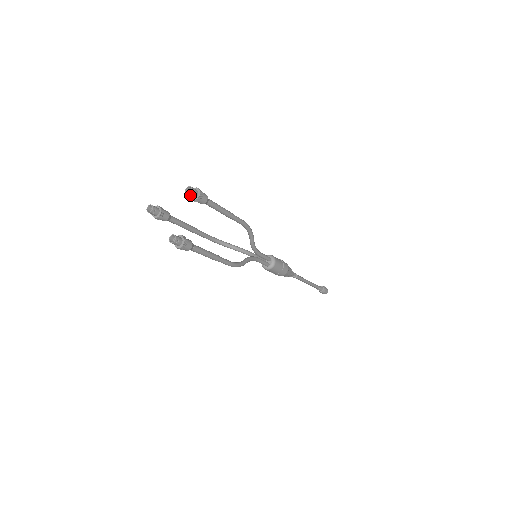
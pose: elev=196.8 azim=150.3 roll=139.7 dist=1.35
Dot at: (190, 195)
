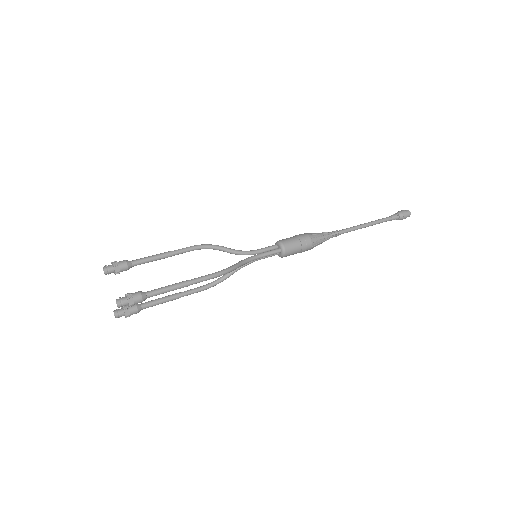
Dot at: (120, 304)
